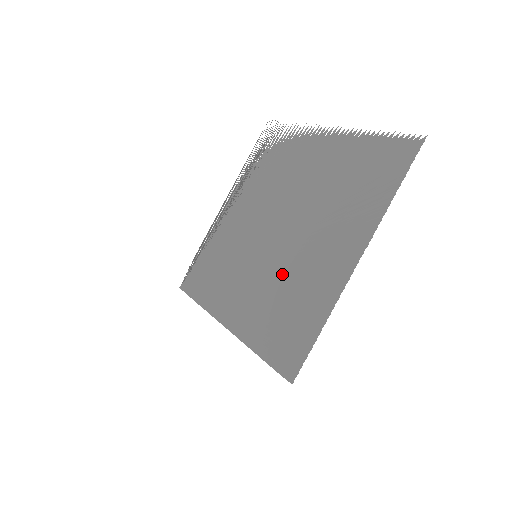
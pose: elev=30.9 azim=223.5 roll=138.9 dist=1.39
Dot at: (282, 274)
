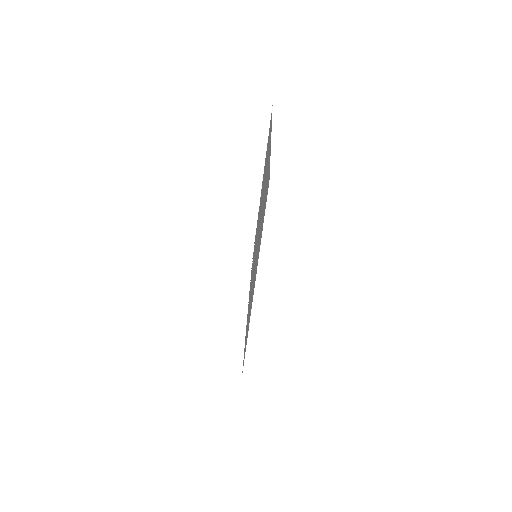
Dot at: occluded
